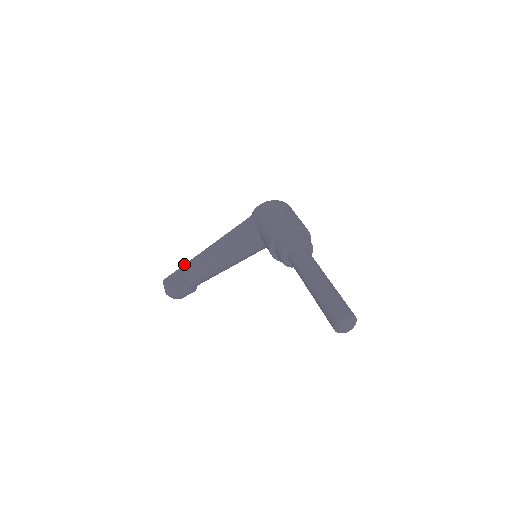
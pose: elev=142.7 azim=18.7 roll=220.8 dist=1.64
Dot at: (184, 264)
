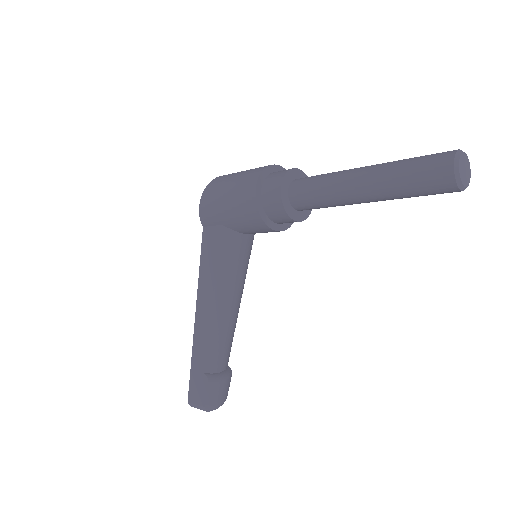
Dot at: occluded
